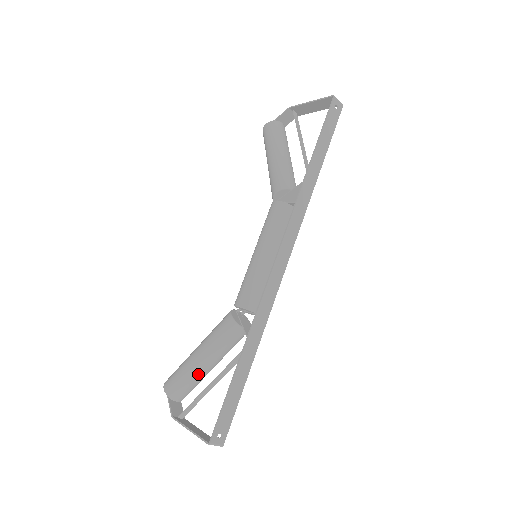
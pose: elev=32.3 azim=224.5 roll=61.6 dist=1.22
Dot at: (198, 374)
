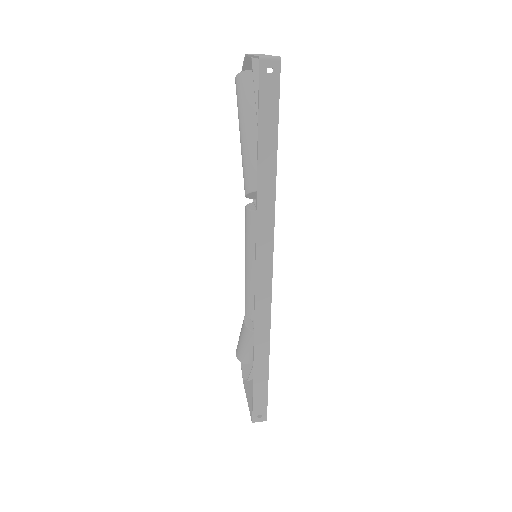
Dot at: (248, 353)
